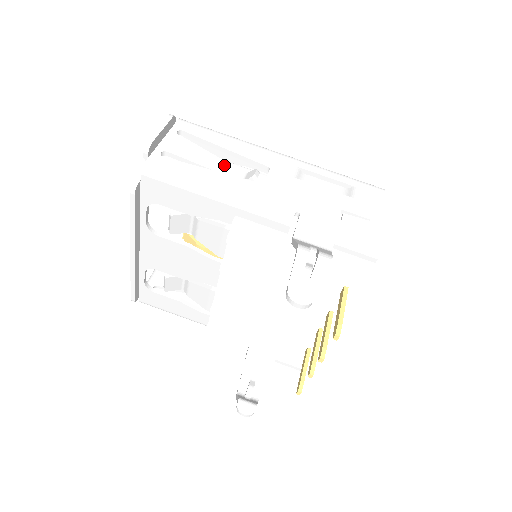
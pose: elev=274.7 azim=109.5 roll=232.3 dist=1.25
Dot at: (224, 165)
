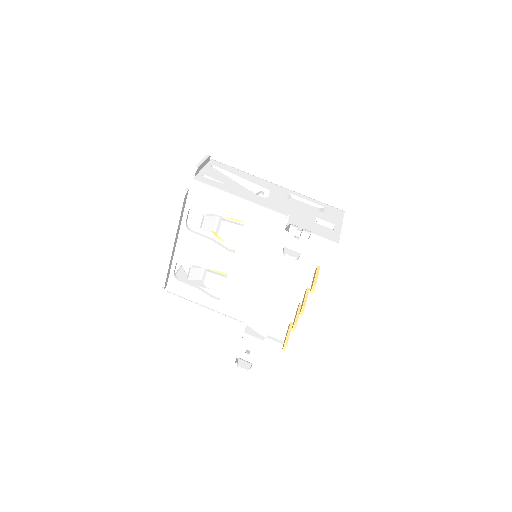
Dot at: (241, 187)
